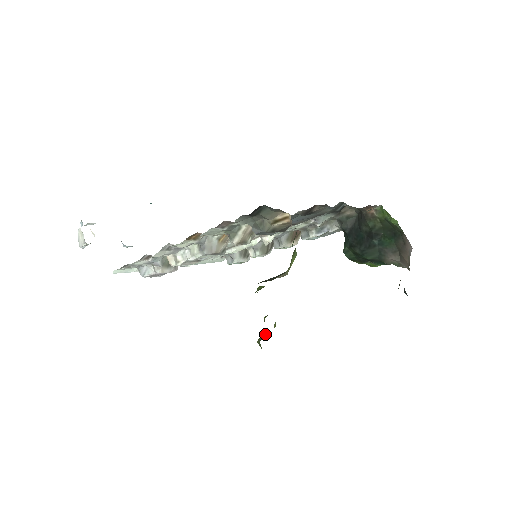
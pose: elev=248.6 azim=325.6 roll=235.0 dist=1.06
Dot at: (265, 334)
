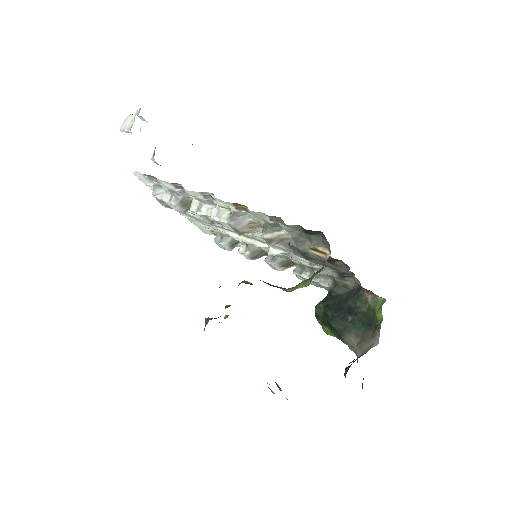
Dot at: (216, 318)
